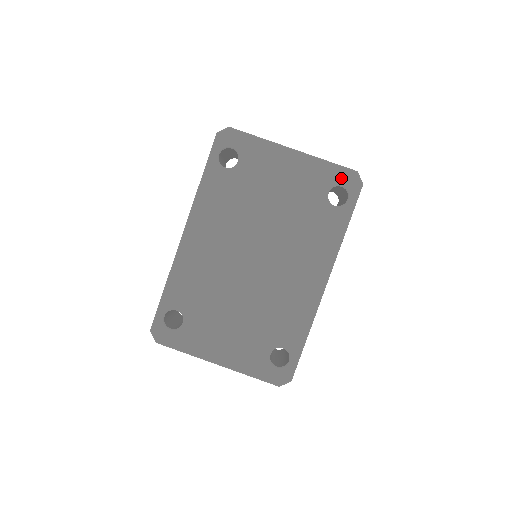
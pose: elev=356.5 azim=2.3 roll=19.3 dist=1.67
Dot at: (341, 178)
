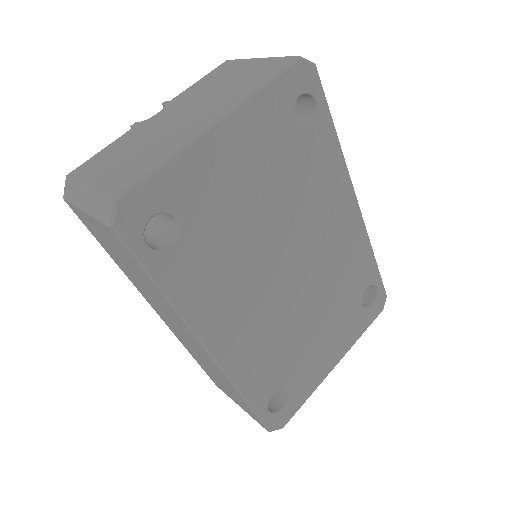
Dot at: (293, 87)
